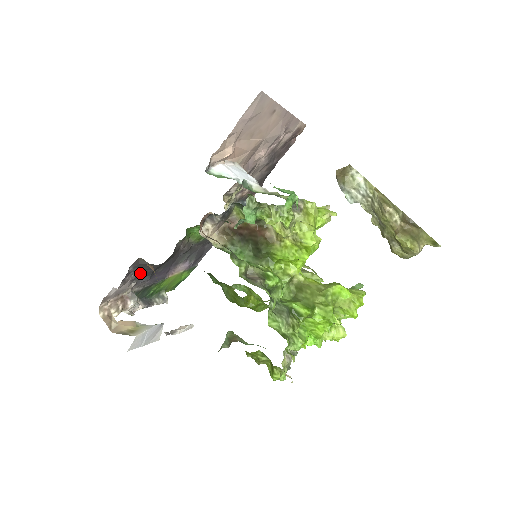
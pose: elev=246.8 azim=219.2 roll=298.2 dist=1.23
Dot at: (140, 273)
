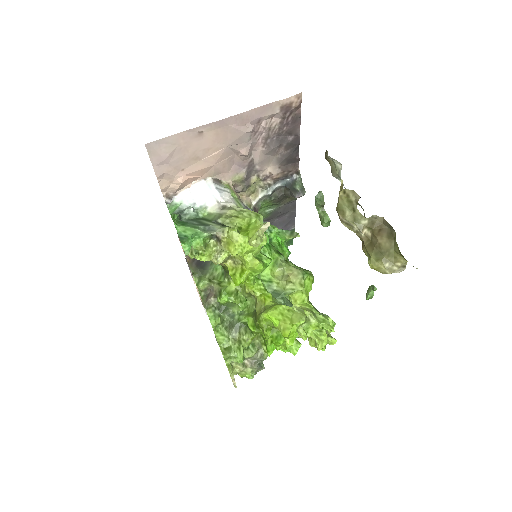
Dot at: occluded
